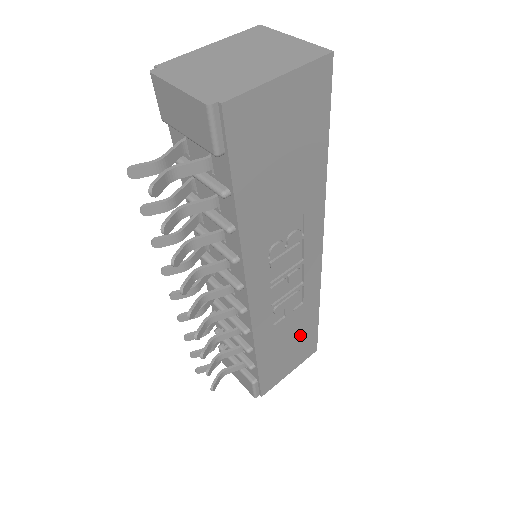
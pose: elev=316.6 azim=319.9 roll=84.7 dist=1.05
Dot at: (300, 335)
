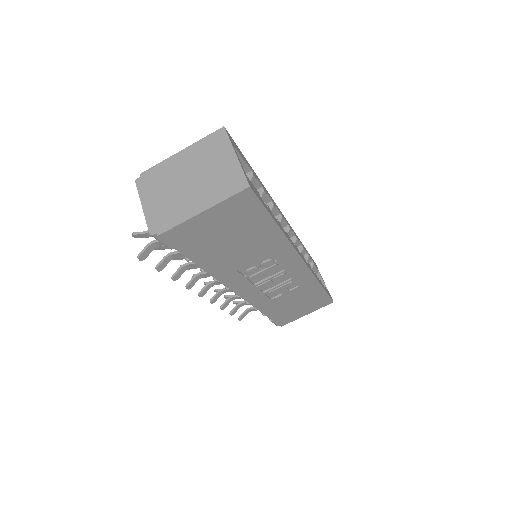
Dot at: (307, 299)
